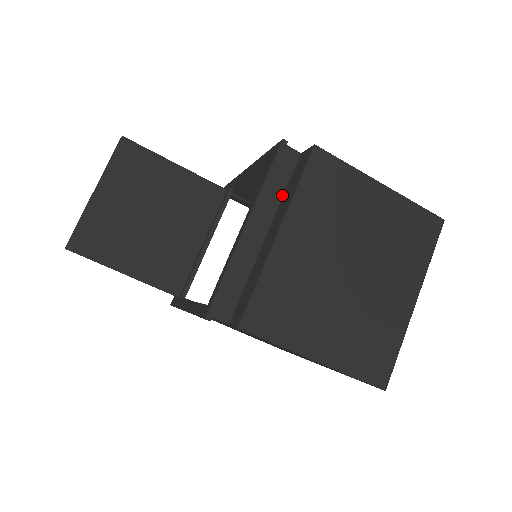
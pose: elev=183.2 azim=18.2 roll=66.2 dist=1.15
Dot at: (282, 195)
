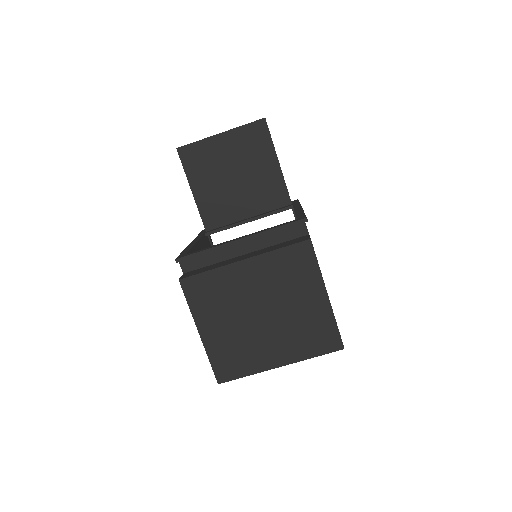
Dot at: (275, 244)
